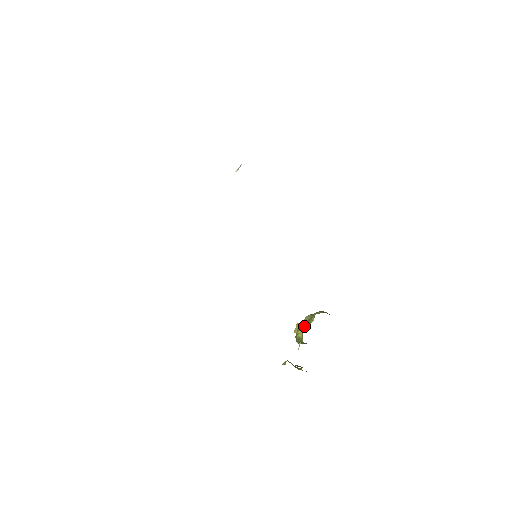
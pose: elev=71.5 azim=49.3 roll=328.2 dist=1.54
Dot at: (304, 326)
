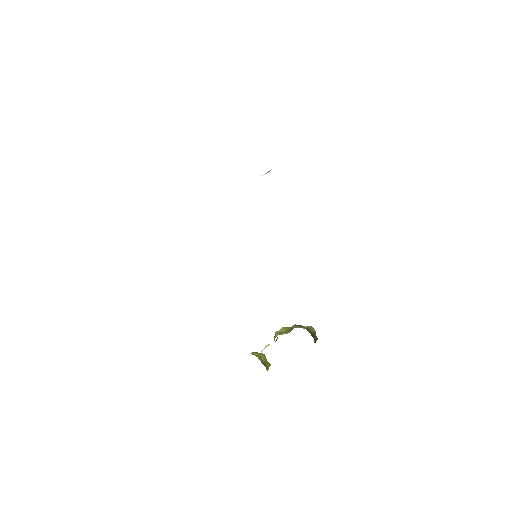
Dot at: (283, 332)
